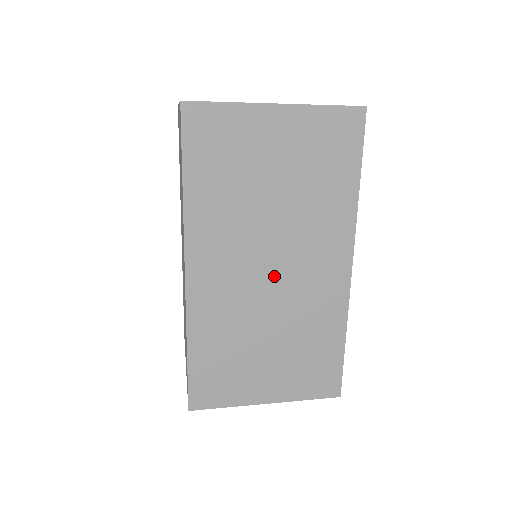
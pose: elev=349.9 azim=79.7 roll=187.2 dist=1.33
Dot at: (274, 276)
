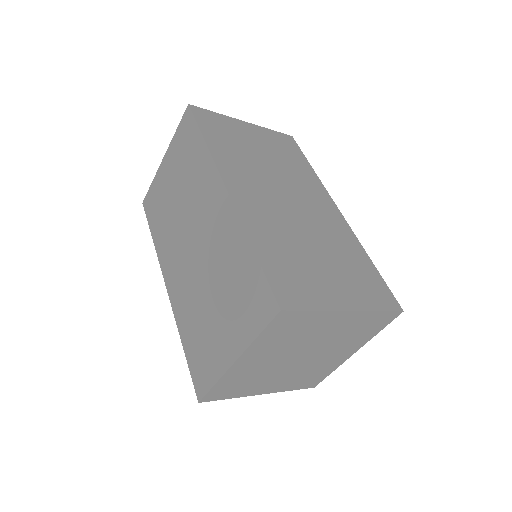
Dot at: (292, 205)
